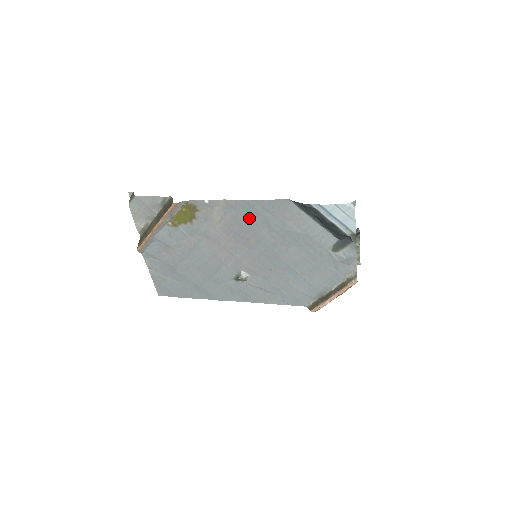
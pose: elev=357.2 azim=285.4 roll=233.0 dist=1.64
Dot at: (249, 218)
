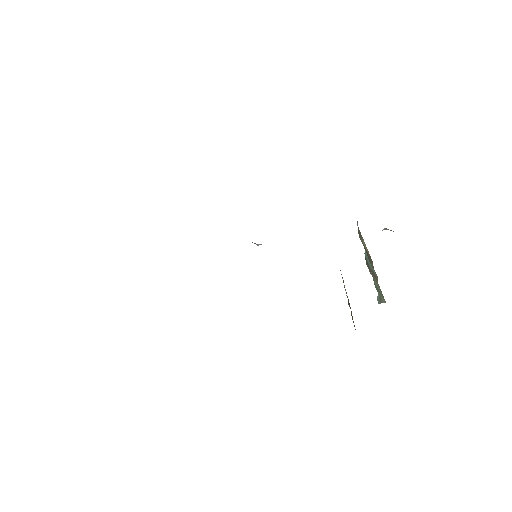
Dot at: occluded
